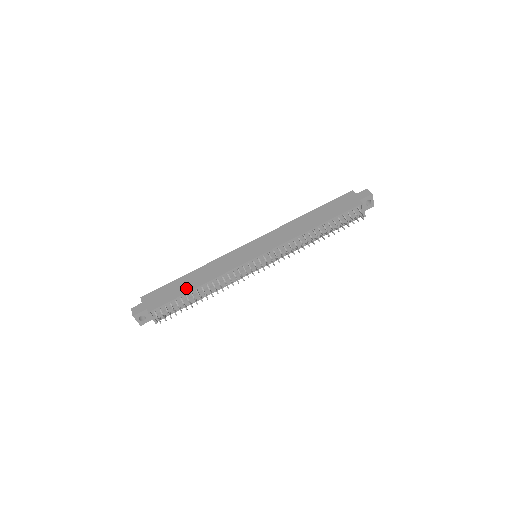
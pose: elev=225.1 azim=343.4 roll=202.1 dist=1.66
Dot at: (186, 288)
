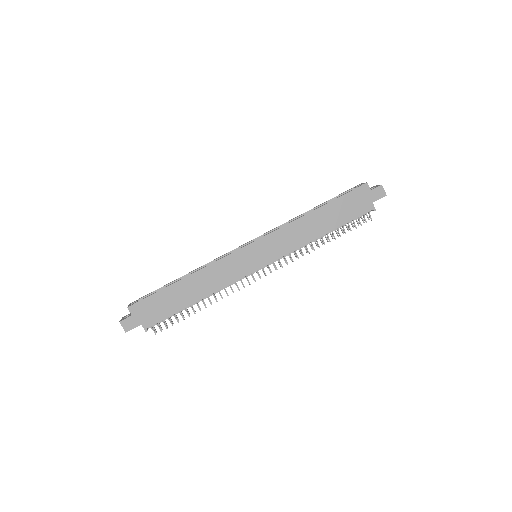
Dot at: (184, 301)
